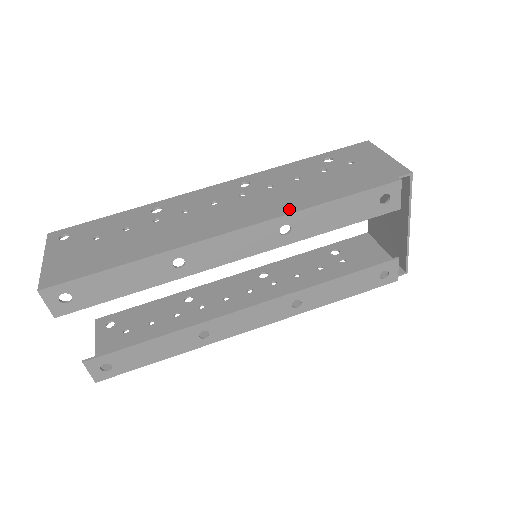
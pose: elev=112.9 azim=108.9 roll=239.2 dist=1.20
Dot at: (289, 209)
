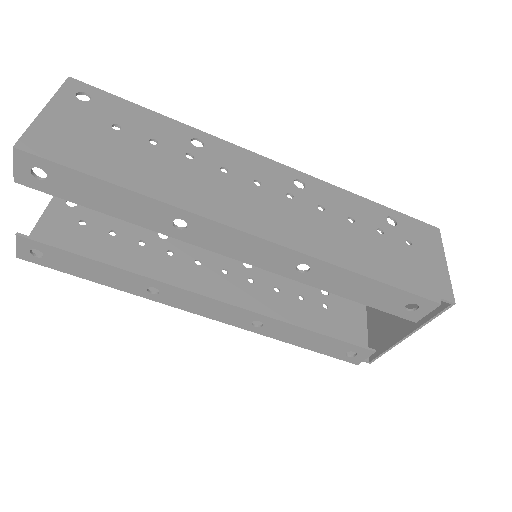
Dot at: (323, 253)
